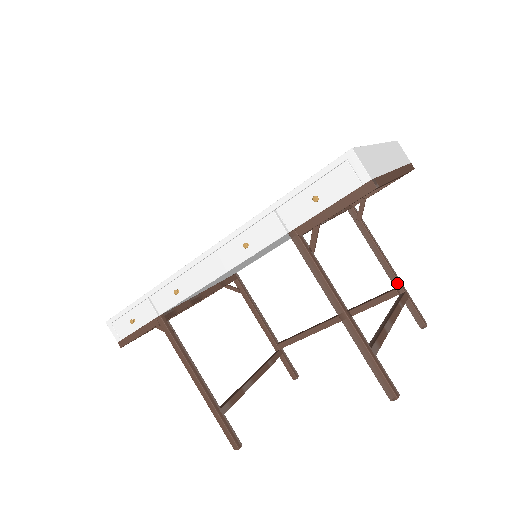
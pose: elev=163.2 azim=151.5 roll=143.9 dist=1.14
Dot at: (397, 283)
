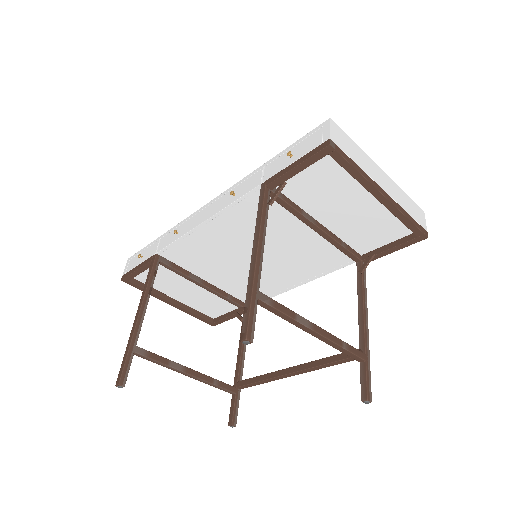
Dot at: (363, 342)
